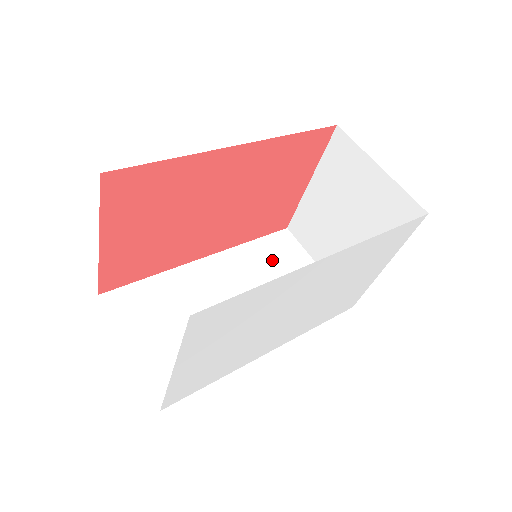
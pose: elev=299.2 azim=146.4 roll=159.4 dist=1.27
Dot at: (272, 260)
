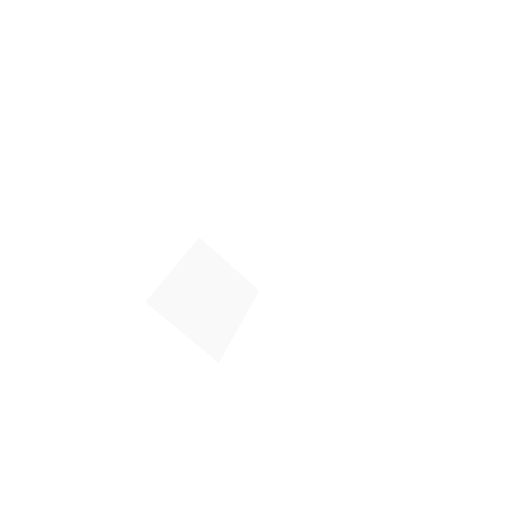
Dot at: (292, 180)
